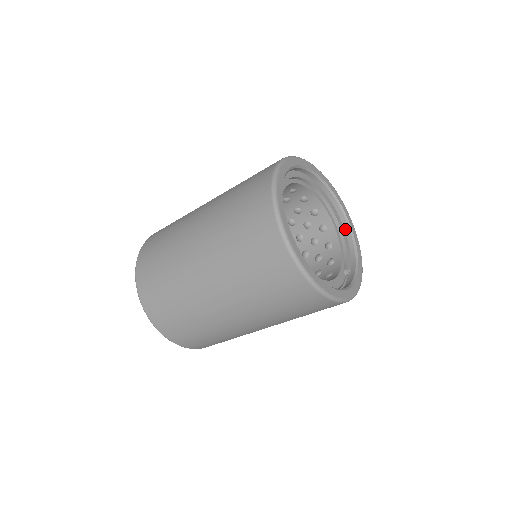
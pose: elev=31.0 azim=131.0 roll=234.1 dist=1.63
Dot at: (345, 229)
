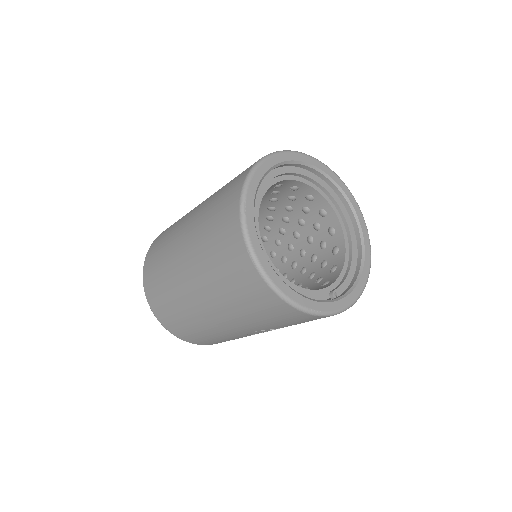
Dot at: (358, 257)
